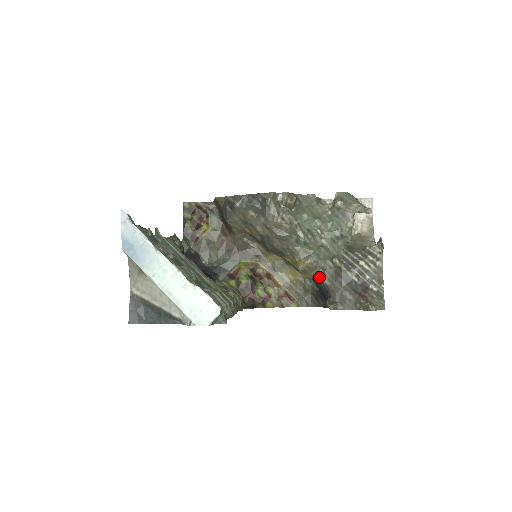
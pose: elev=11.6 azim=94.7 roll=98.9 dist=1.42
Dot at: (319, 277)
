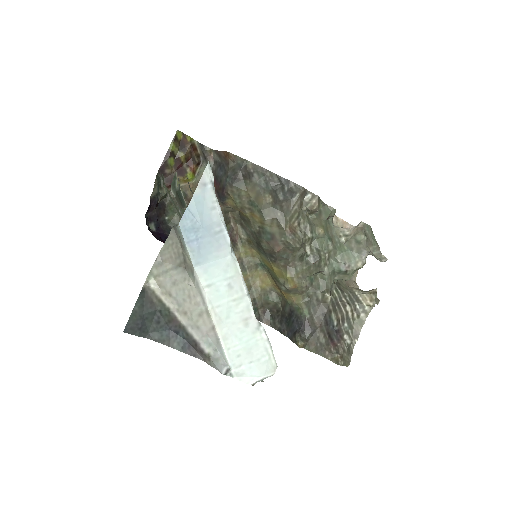
Dot at: (300, 304)
